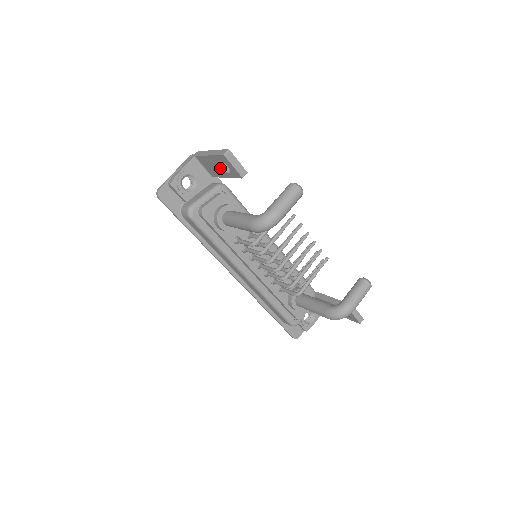
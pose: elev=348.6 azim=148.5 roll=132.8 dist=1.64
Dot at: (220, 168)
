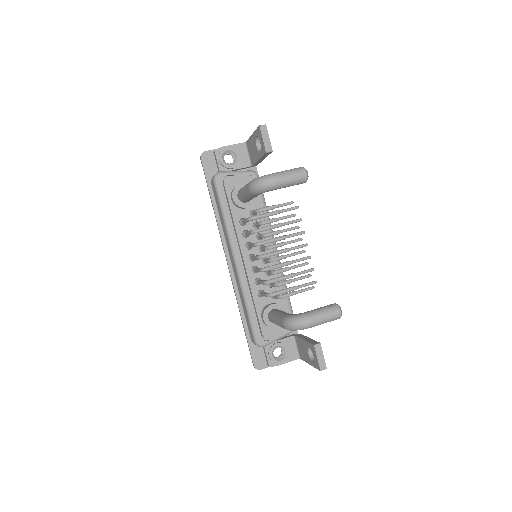
Dot at: (256, 148)
